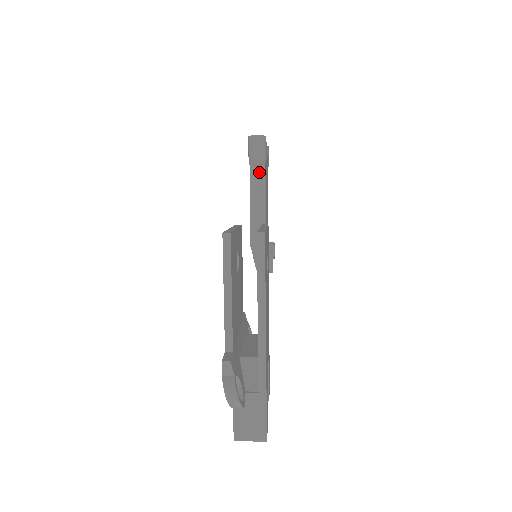
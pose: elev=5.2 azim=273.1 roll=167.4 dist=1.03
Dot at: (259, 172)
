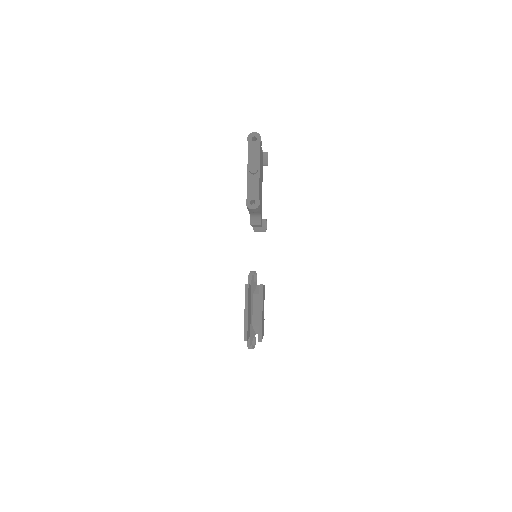
Dot at: occluded
